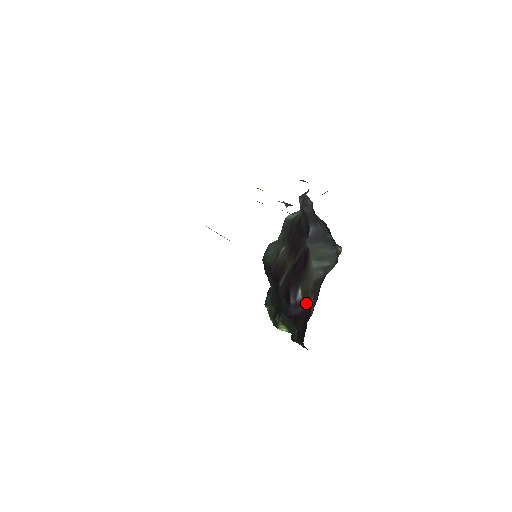
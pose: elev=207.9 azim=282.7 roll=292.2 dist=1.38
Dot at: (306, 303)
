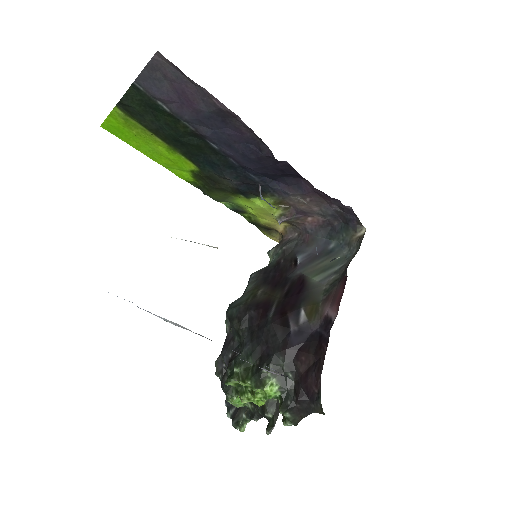
Dot at: (316, 321)
